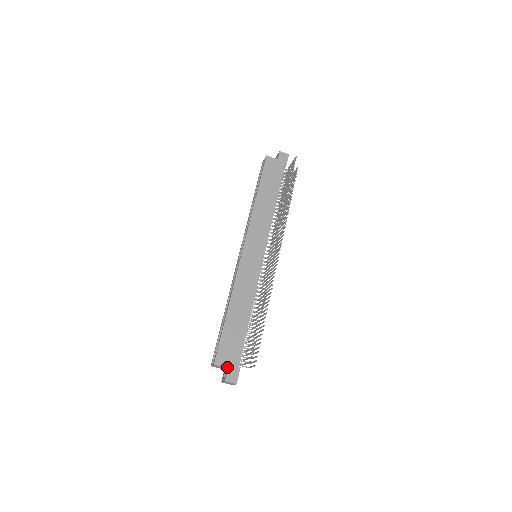
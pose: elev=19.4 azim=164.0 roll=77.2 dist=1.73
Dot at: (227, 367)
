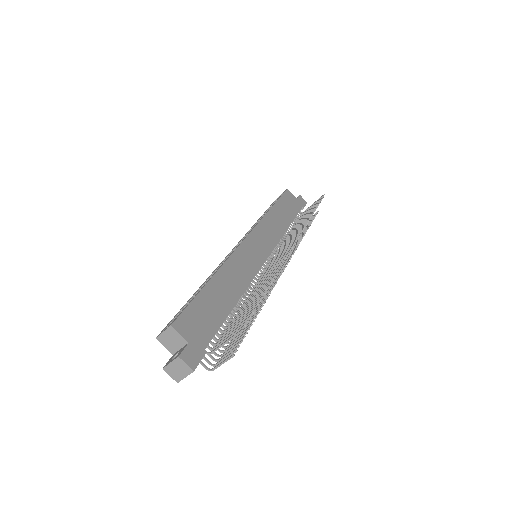
Dot at: (188, 340)
